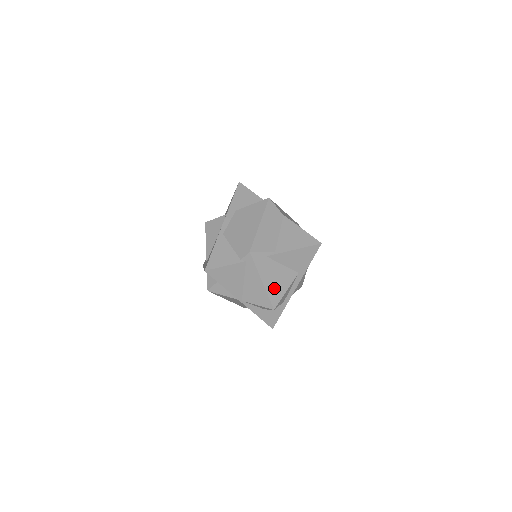
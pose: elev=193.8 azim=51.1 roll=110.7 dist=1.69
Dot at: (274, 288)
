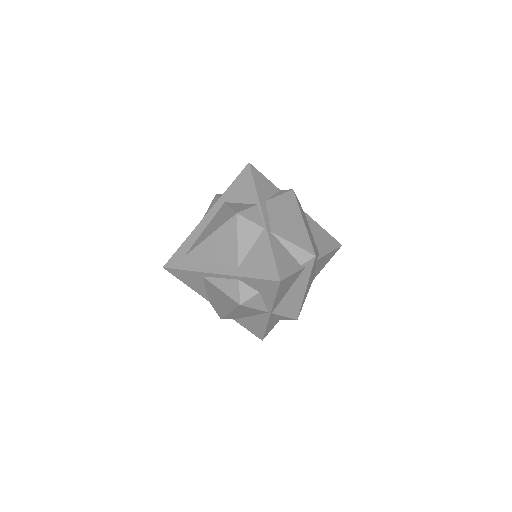
Dot at: (305, 295)
